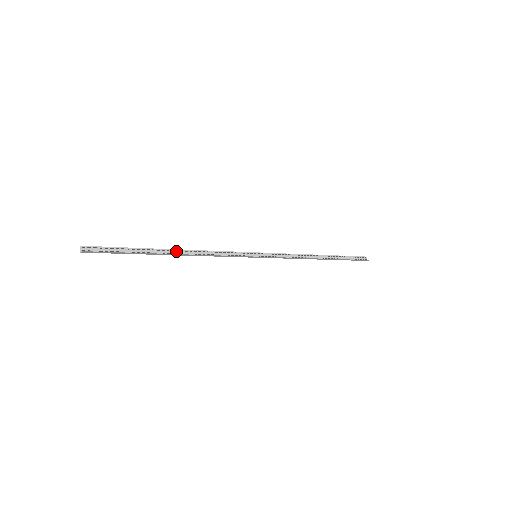
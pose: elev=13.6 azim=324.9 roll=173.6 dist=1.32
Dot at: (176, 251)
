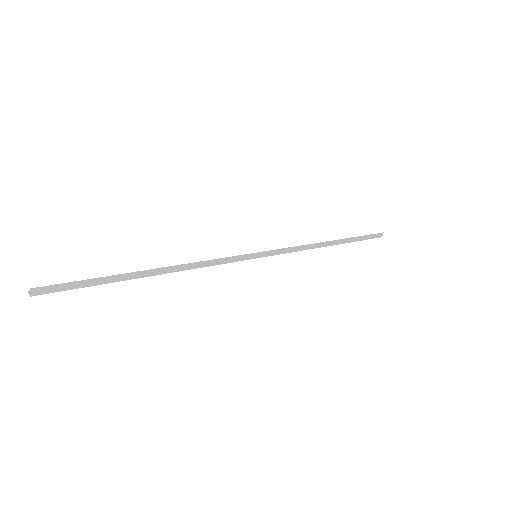
Dot at: (157, 272)
